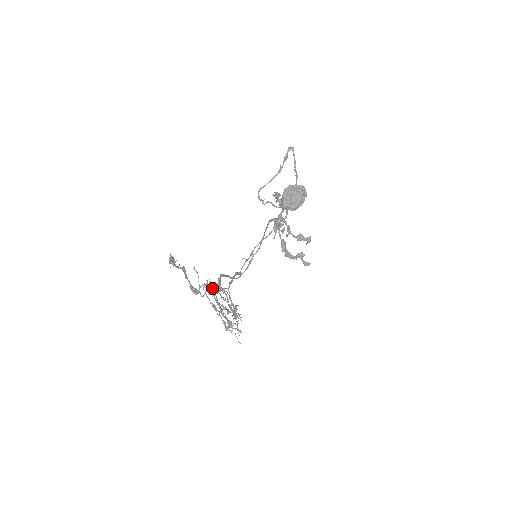
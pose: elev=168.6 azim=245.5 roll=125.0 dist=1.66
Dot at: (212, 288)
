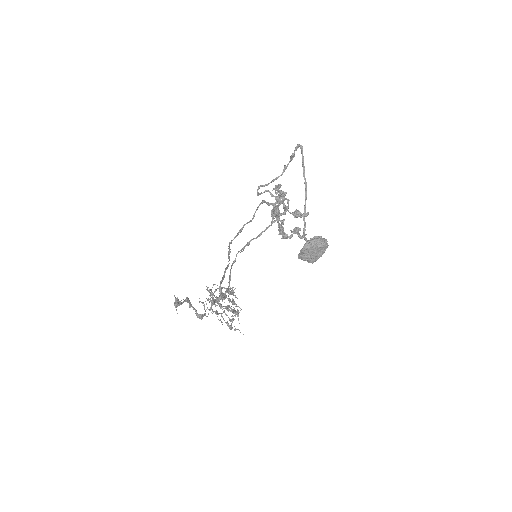
Dot at: (215, 300)
